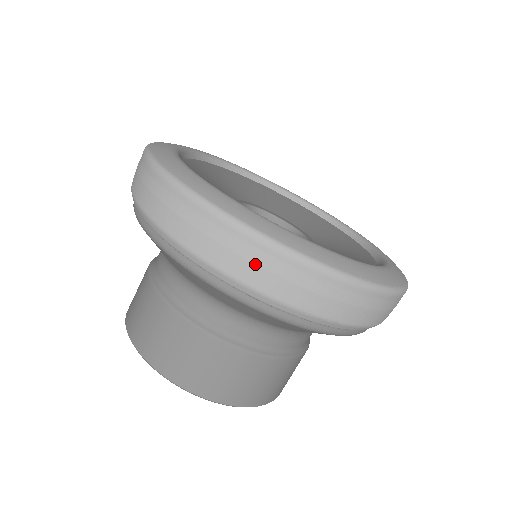
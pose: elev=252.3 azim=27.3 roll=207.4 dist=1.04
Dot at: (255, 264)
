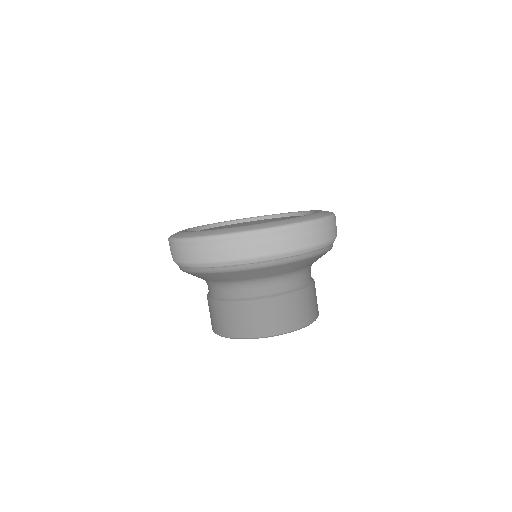
Dot at: (265, 244)
